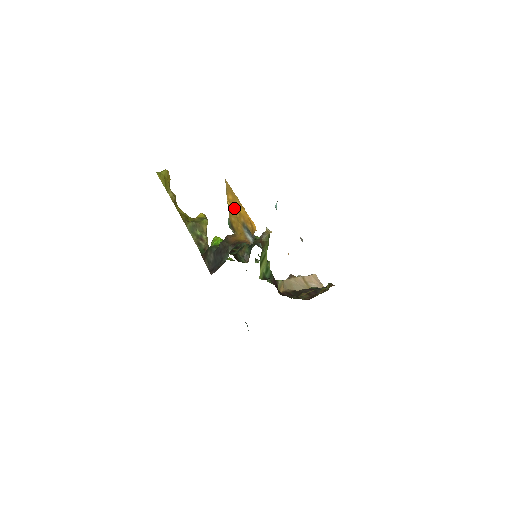
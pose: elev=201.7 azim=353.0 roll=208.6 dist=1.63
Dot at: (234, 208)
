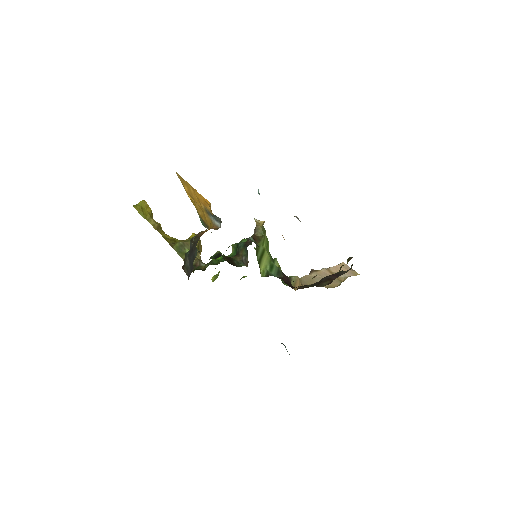
Dot at: (193, 198)
